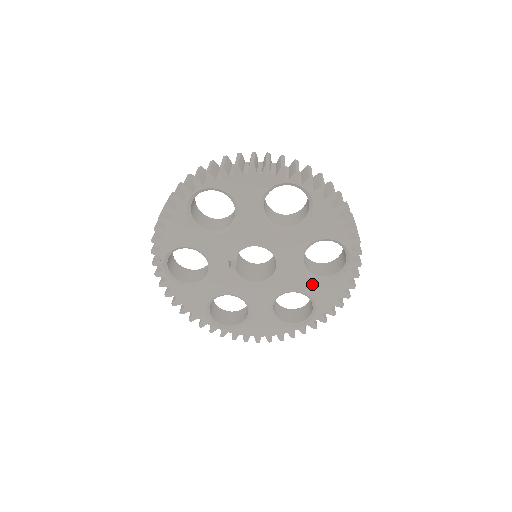
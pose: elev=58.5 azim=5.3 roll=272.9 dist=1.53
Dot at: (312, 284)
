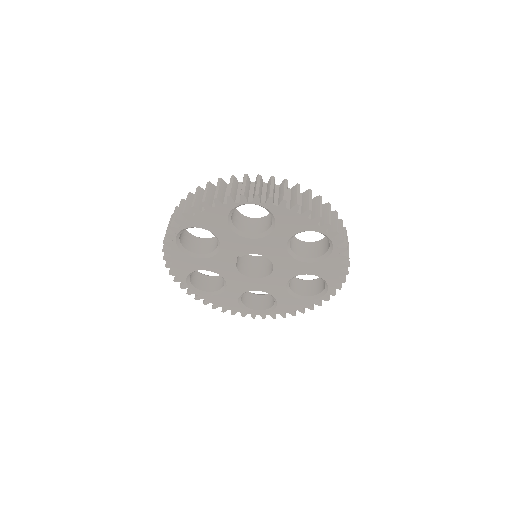
Dot at: (285, 295)
